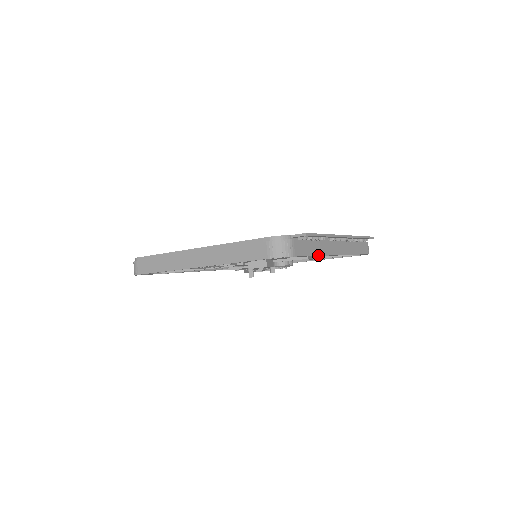
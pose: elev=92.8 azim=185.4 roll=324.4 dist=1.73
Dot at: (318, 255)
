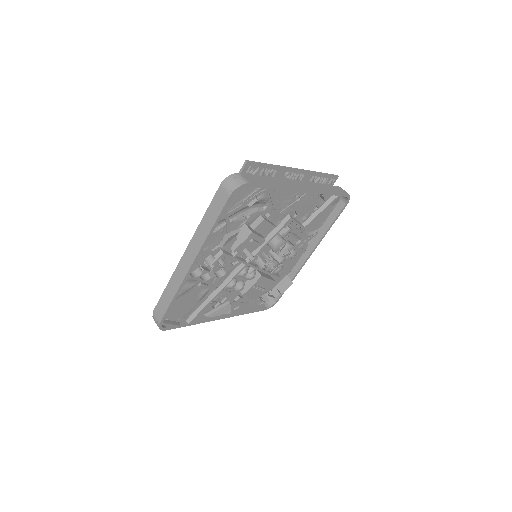
Dot at: (280, 186)
